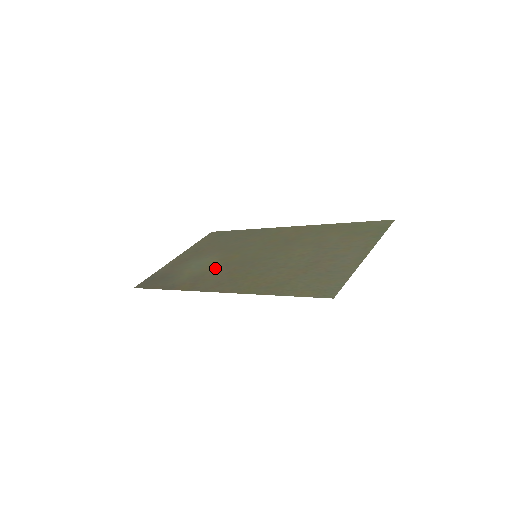
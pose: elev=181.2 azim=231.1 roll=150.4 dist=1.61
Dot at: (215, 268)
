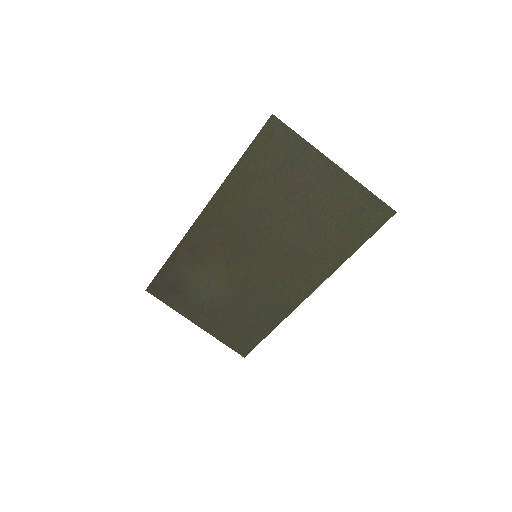
Dot at: (217, 263)
